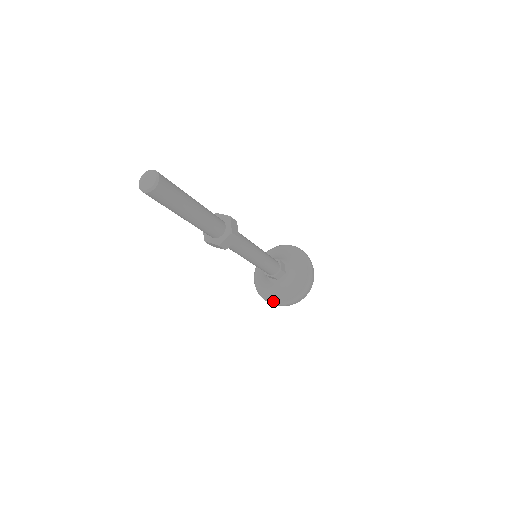
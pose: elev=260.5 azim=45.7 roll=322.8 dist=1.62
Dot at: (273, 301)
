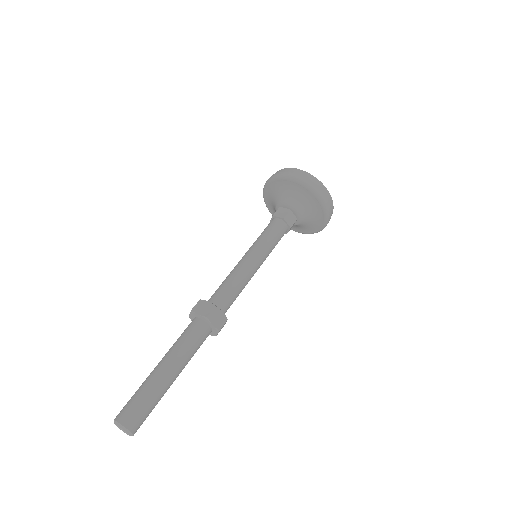
Dot at: occluded
